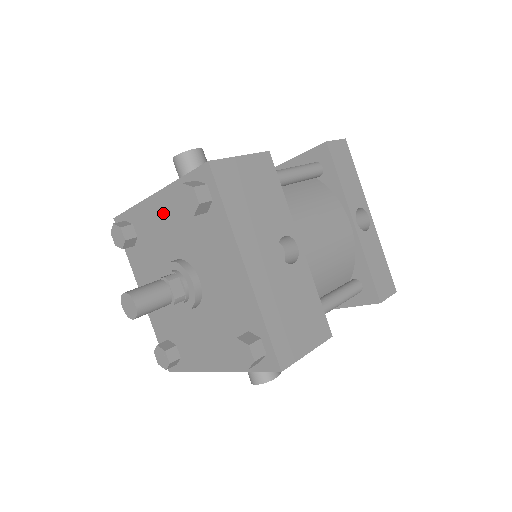
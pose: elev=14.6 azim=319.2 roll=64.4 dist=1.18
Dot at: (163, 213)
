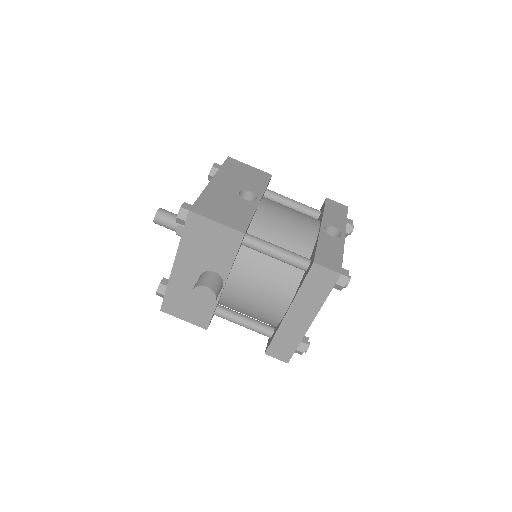
Dot at: occluded
